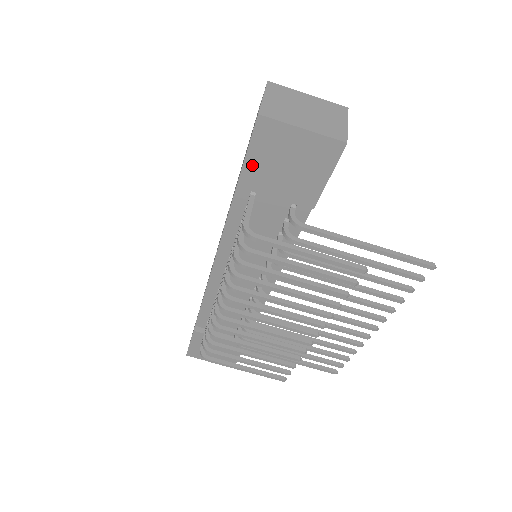
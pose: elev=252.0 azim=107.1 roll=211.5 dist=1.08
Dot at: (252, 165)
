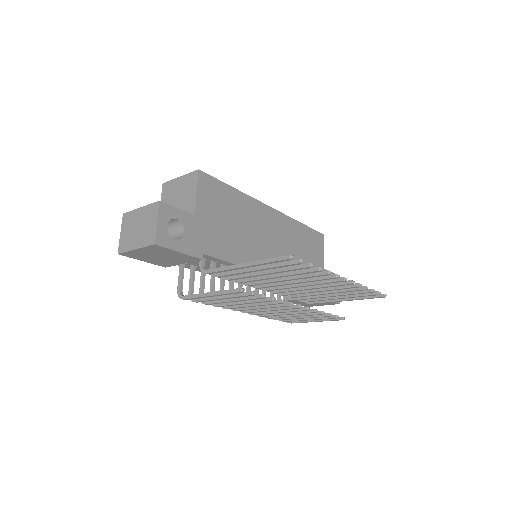
Dot at: (153, 262)
